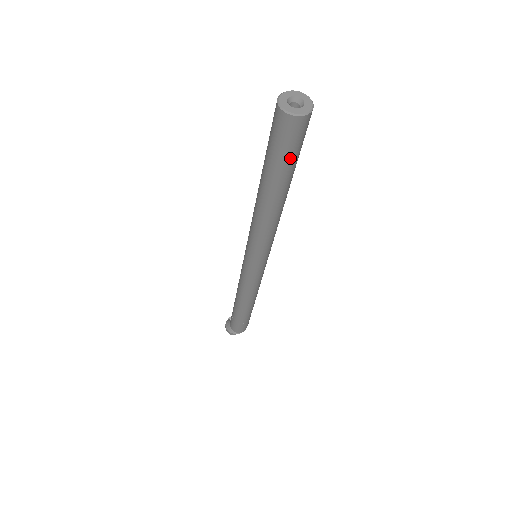
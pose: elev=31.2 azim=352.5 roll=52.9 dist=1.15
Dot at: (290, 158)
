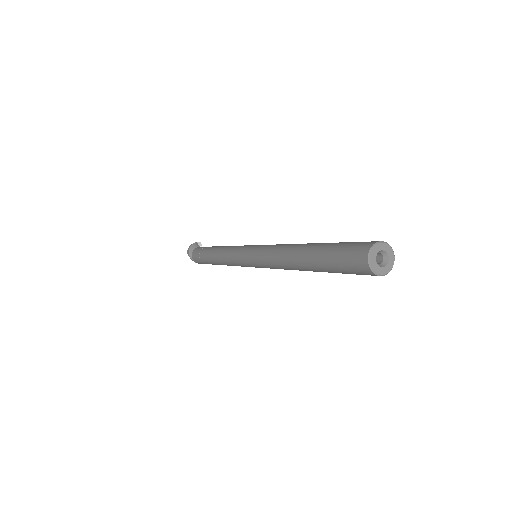
Dot at: (339, 271)
